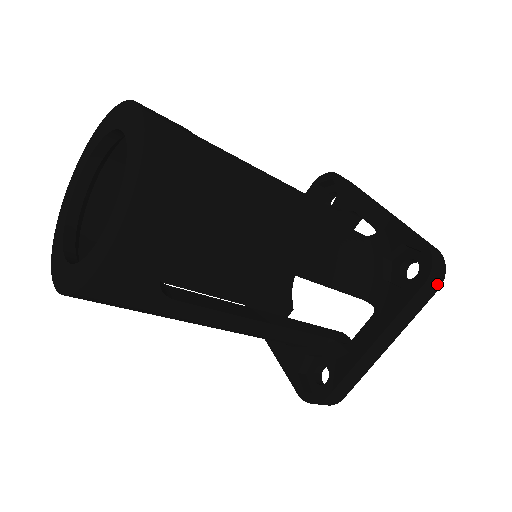
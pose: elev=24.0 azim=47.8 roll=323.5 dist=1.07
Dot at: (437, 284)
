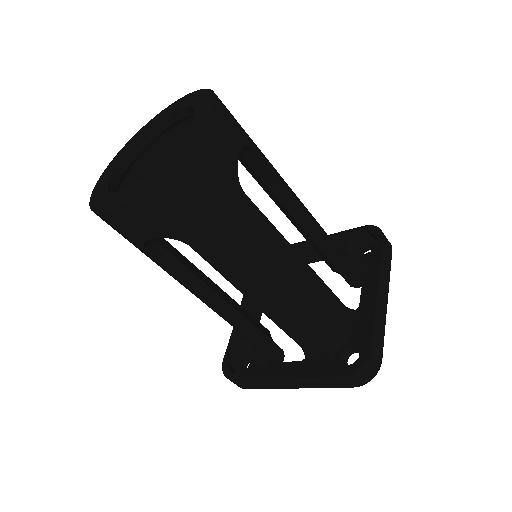
Dot at: (355, 384)
